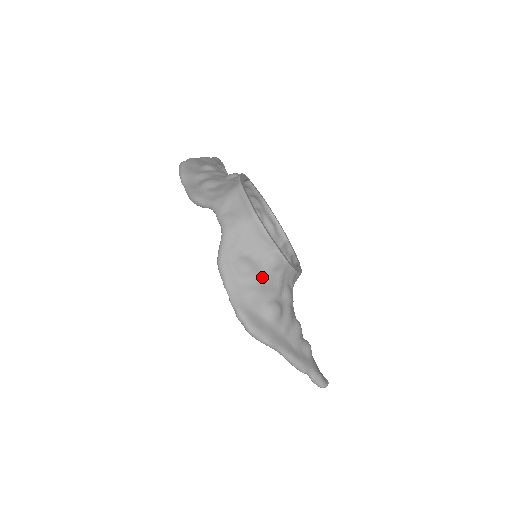
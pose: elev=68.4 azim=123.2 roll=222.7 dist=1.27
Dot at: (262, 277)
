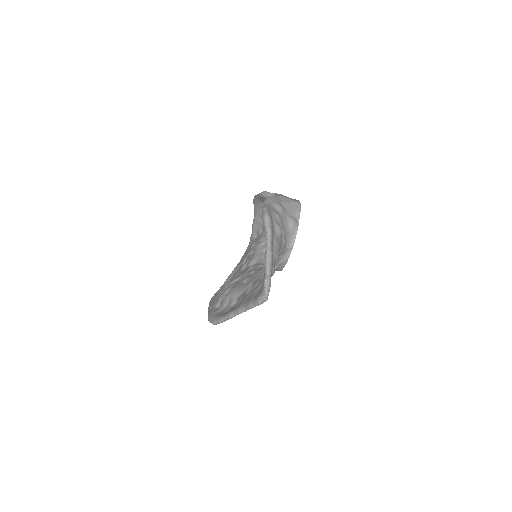
Dot at: (283, 218)
